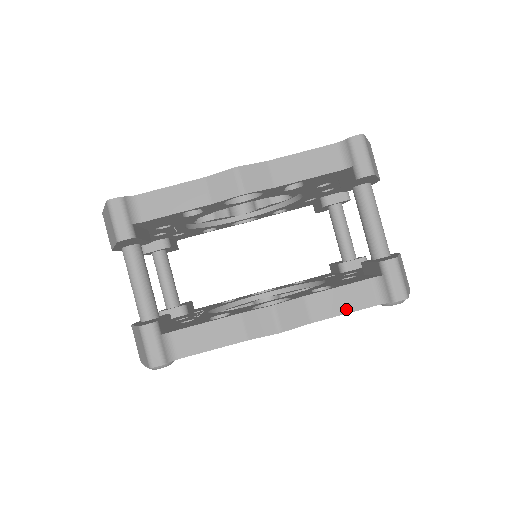
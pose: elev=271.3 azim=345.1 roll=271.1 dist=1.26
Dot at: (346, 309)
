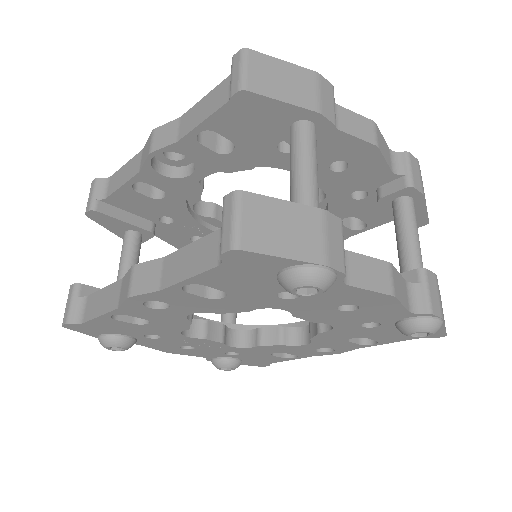
Dot at: (189, 272)
